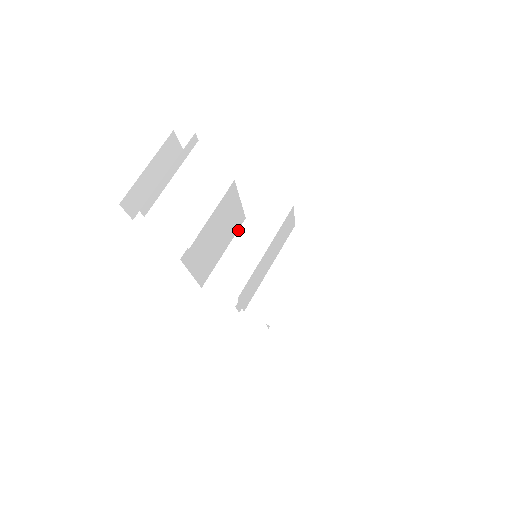
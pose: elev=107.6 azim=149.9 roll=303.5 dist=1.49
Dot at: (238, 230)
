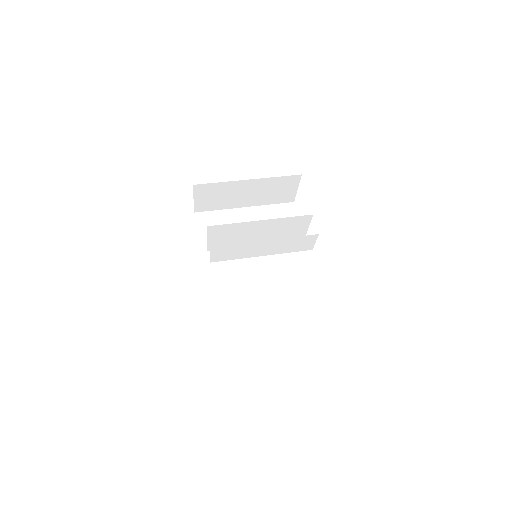
Dot at: occluded
